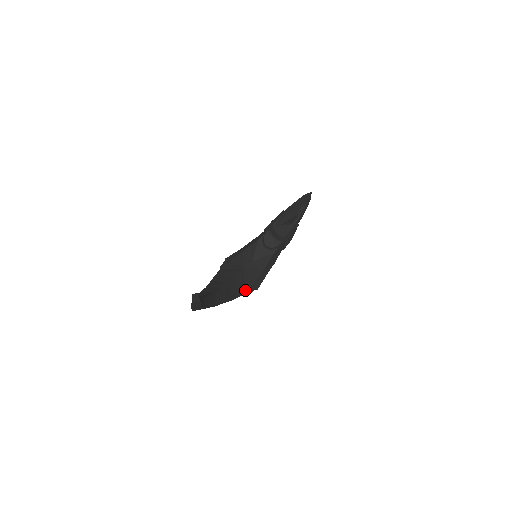
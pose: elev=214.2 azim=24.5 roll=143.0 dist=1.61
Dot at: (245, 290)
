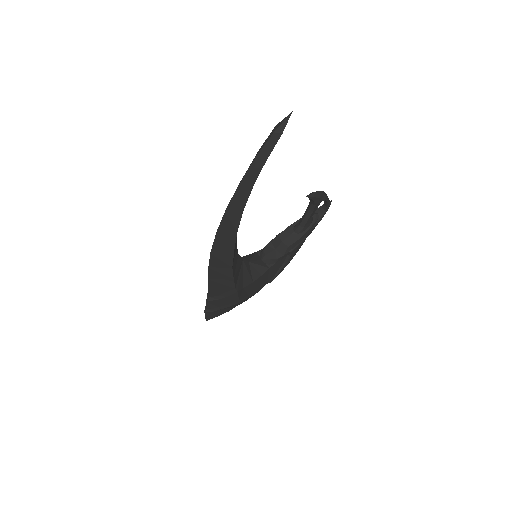
Dot at: (236, 284)
